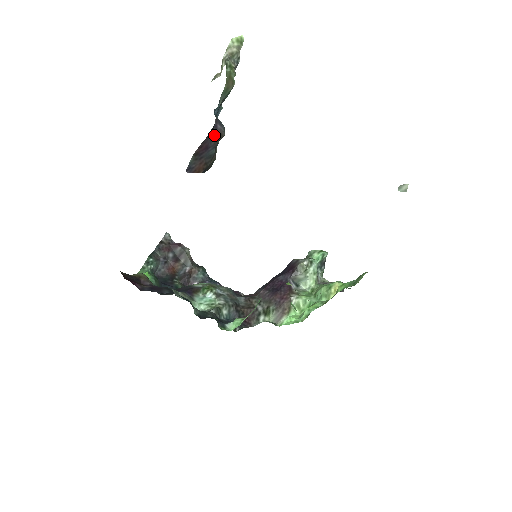
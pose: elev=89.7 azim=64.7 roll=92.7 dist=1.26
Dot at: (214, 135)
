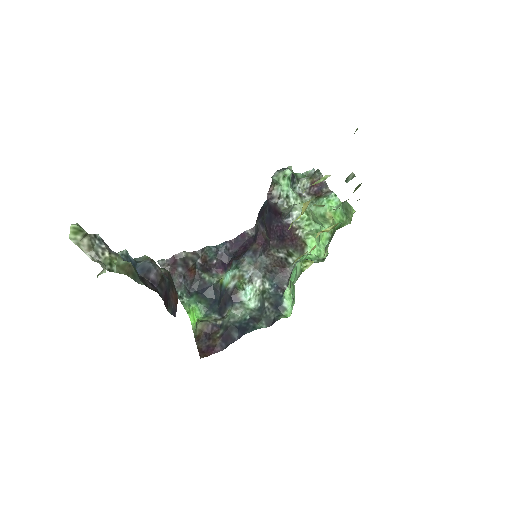
Dot at: (159, 285)
